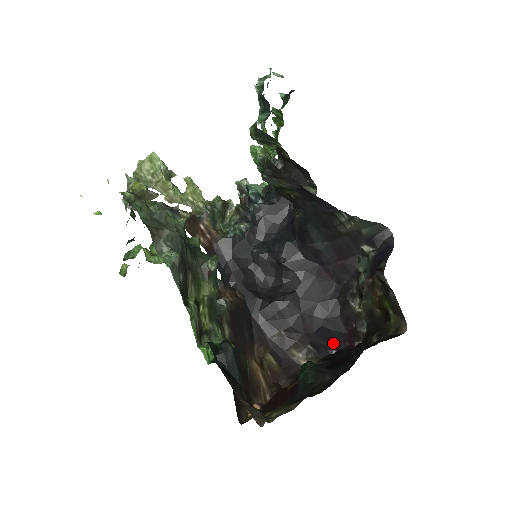
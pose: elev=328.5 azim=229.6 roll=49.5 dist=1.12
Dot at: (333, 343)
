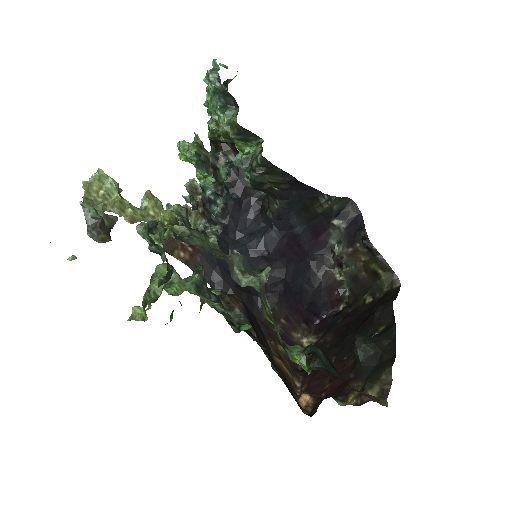
Dot at: (317, 314)
